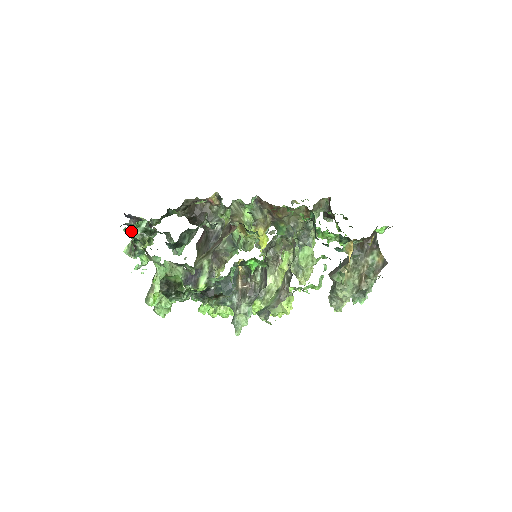
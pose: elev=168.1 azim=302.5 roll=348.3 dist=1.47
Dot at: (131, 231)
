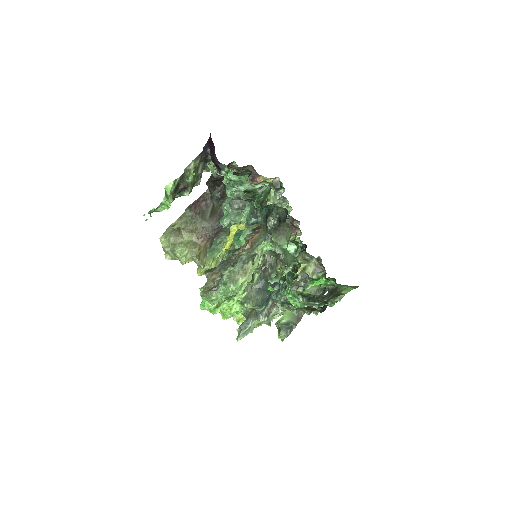
Dot at: (239, 182)
